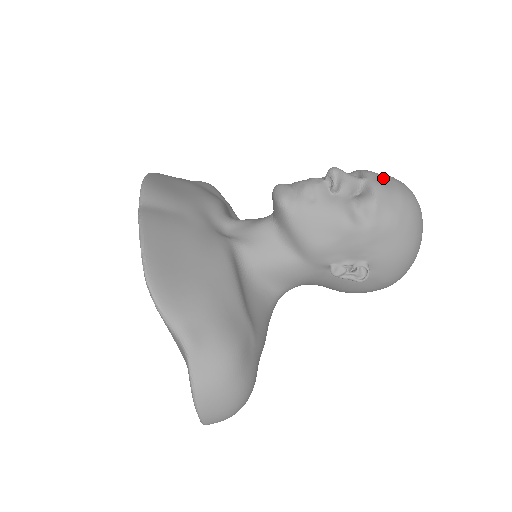
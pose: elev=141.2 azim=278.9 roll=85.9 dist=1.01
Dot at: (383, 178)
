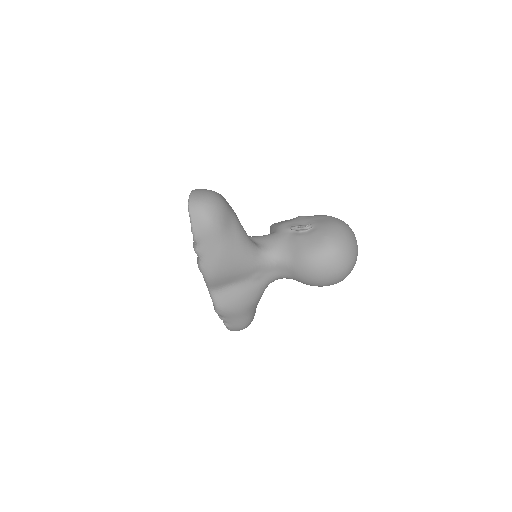
Dot at: occluded
